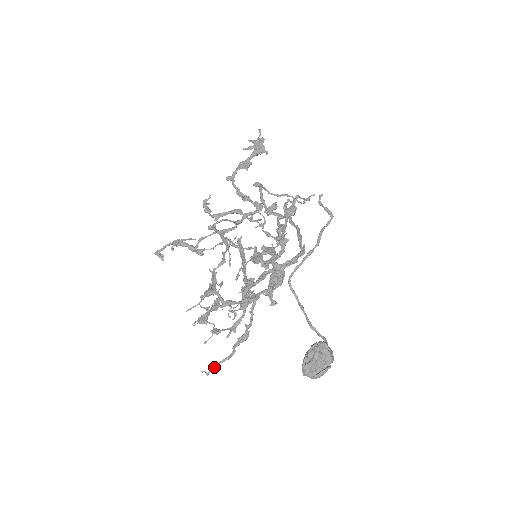
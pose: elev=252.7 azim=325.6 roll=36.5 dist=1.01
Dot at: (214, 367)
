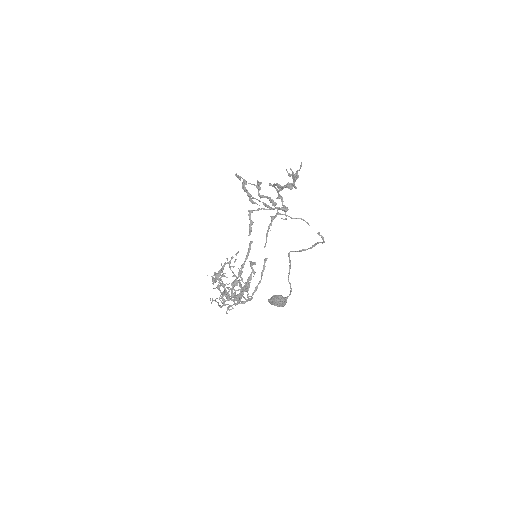
Dot at: occluded
